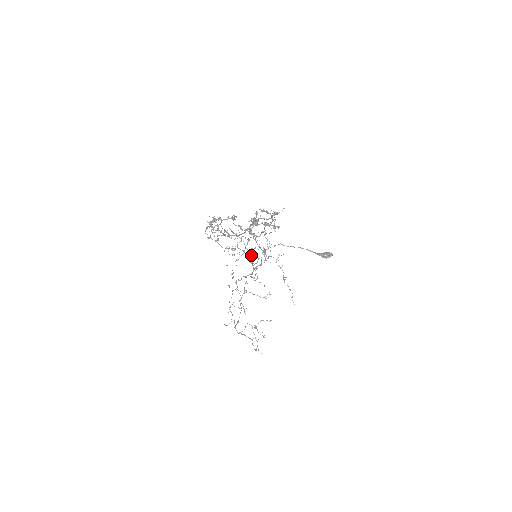
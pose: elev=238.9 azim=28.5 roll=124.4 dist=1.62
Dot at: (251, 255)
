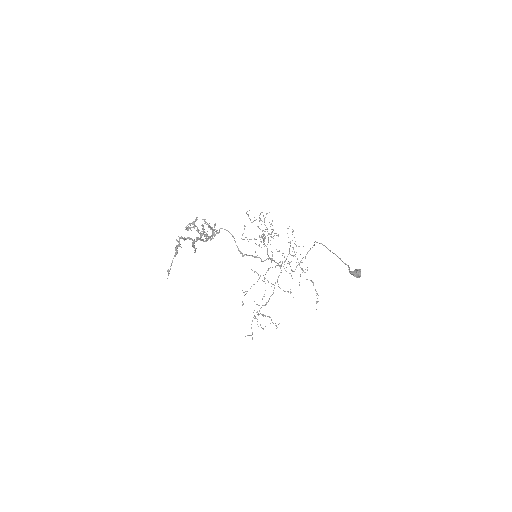
Dot at: (242, 256)
